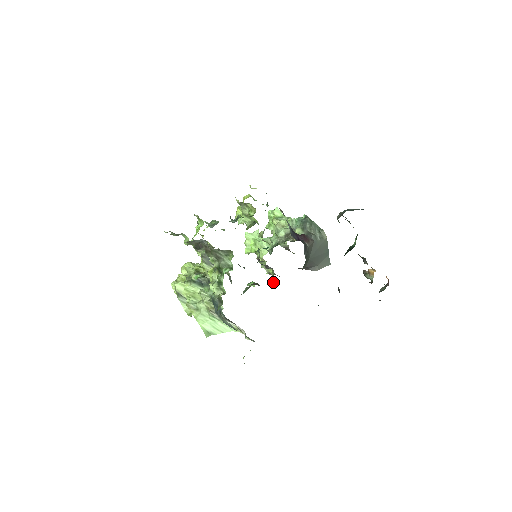
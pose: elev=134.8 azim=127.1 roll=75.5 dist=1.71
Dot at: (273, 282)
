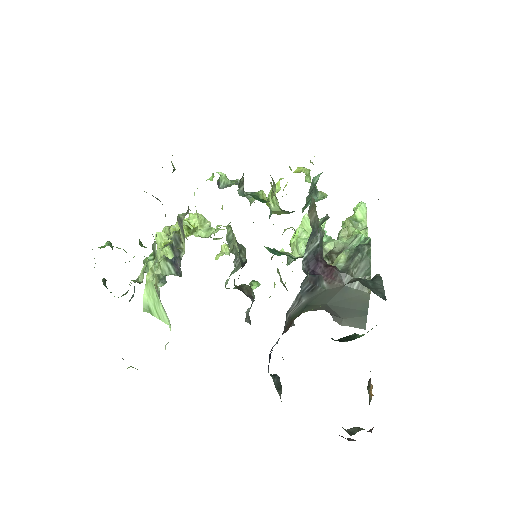
Dot at: occluded
